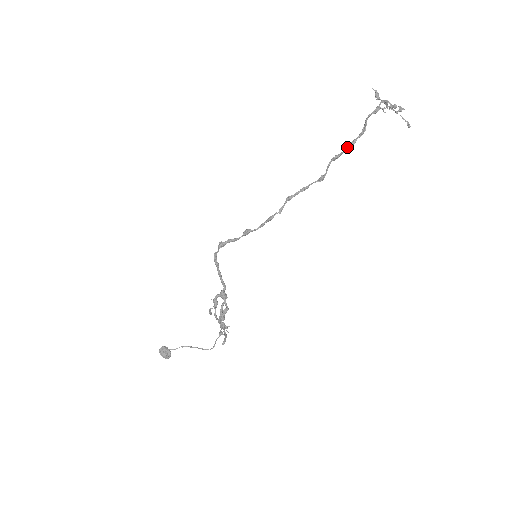
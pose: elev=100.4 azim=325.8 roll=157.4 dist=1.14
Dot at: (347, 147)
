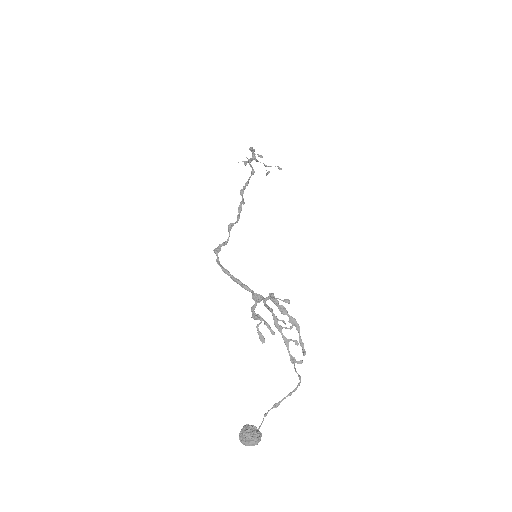
Dot at: (252, 157)
